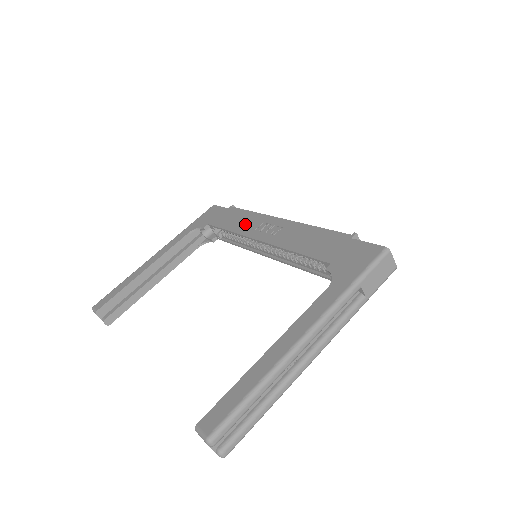
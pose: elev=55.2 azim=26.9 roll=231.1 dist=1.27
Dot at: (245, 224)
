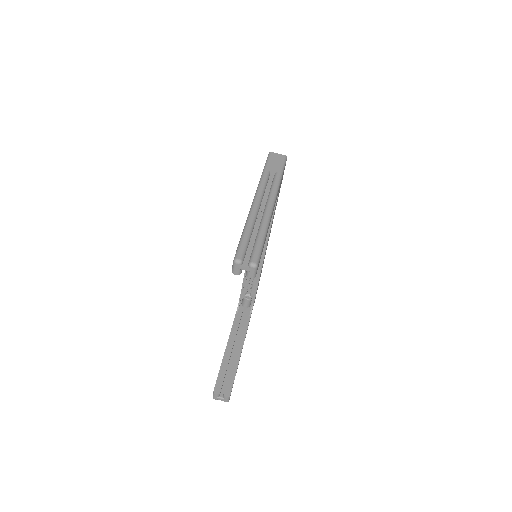
Dot at: occluded
